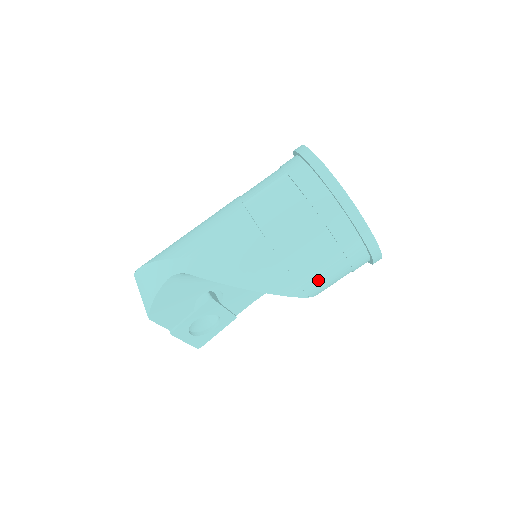
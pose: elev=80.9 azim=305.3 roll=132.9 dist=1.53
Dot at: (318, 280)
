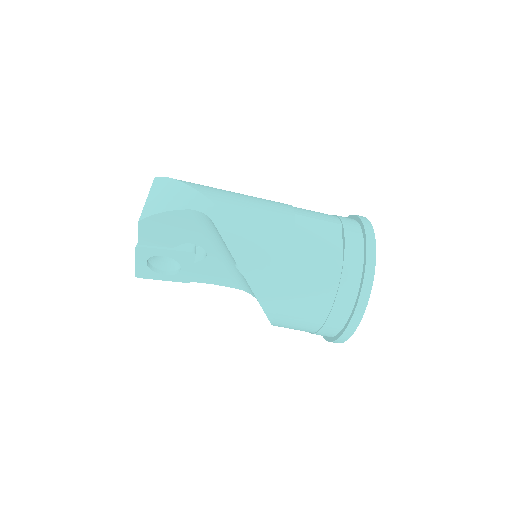
Dot at: (292, 317)
